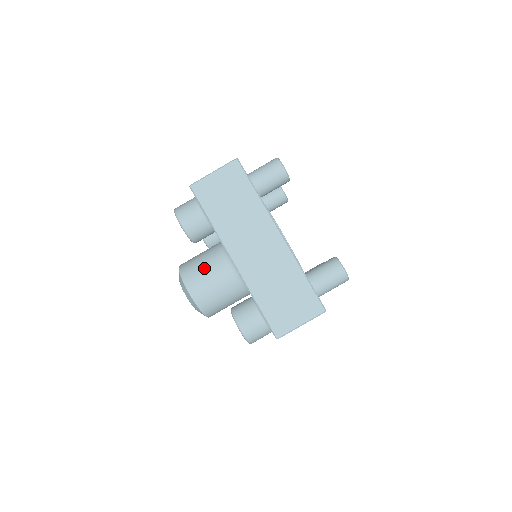
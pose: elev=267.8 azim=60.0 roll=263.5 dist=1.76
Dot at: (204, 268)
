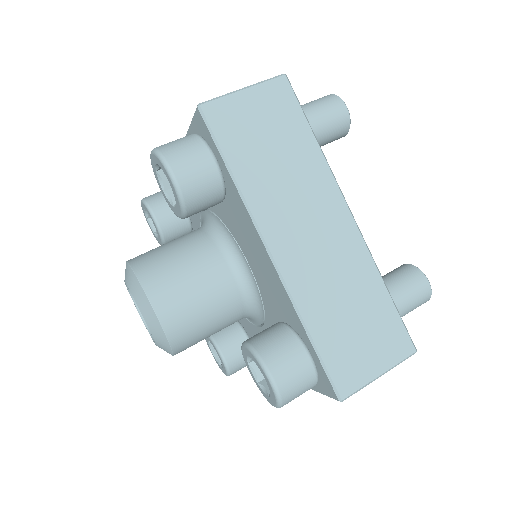
Dot at: (184, 267)
